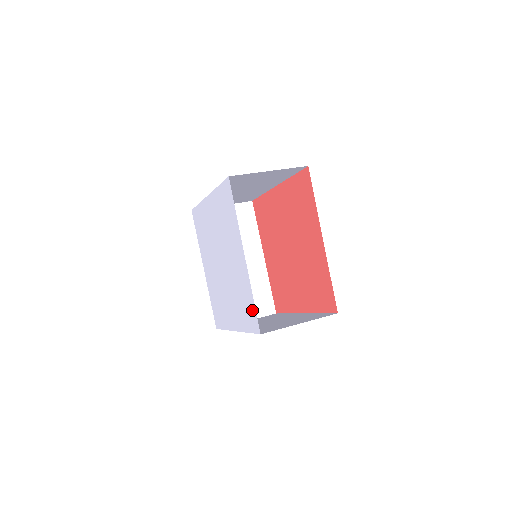
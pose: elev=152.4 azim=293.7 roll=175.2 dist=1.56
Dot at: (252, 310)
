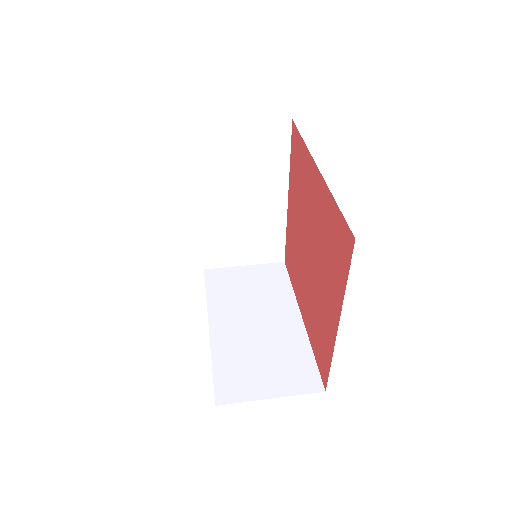
Dot at: occluded
